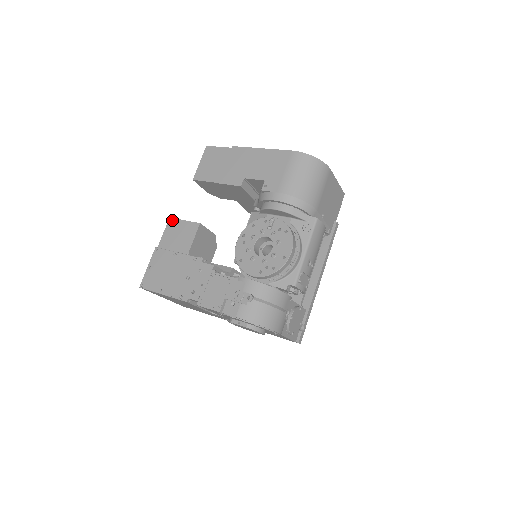
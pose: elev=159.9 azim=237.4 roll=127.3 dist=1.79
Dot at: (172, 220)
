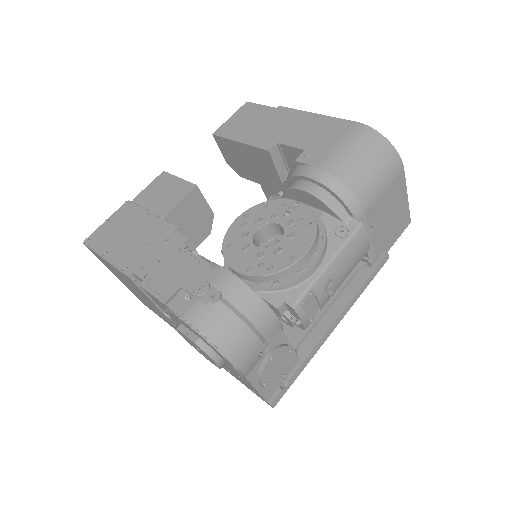
Dot at: (165, 174)
